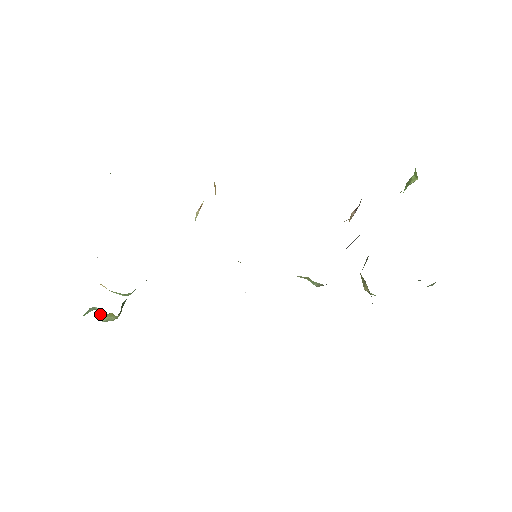
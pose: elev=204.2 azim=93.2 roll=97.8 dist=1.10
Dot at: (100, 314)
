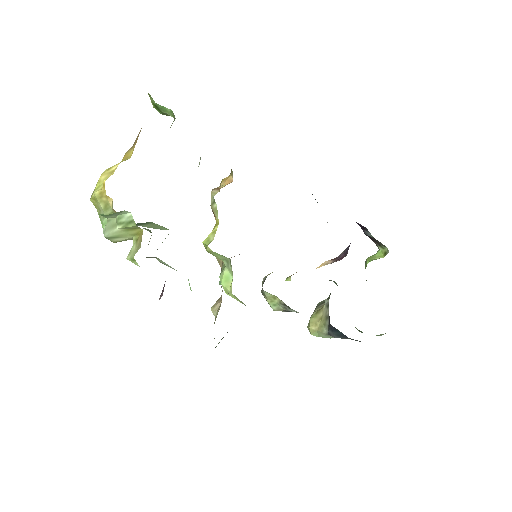
Dot at: (121, 225)
